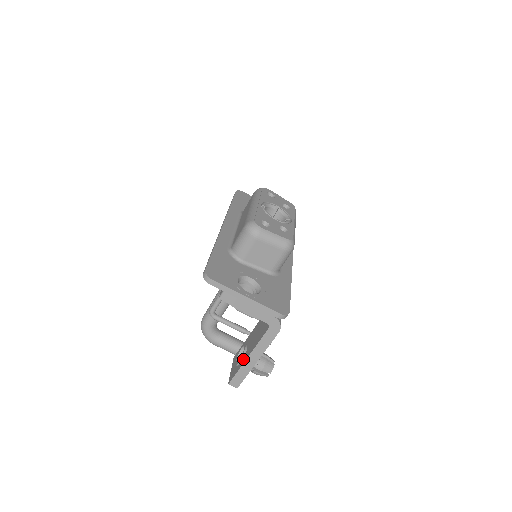
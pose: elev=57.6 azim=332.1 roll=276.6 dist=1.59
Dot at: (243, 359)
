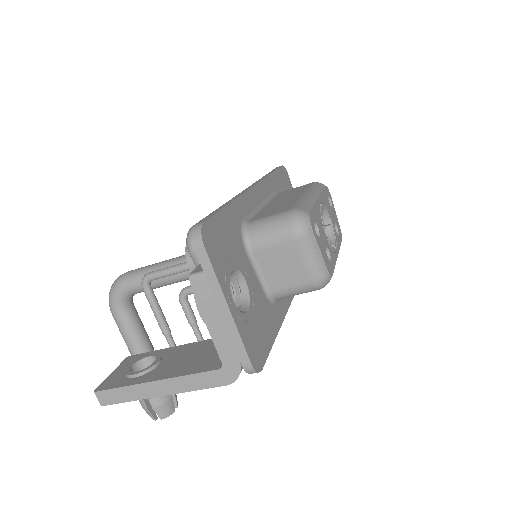
Dot at: (143, 376)
